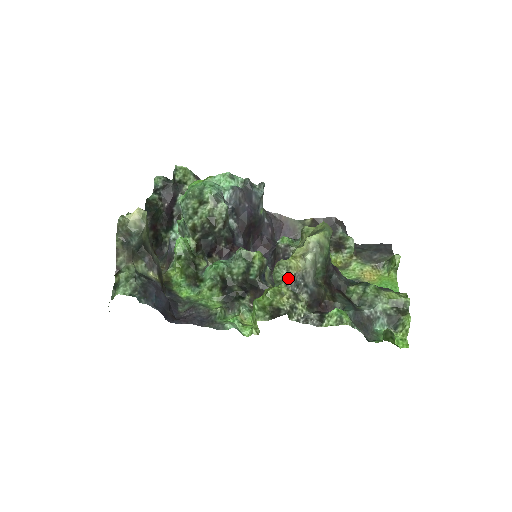
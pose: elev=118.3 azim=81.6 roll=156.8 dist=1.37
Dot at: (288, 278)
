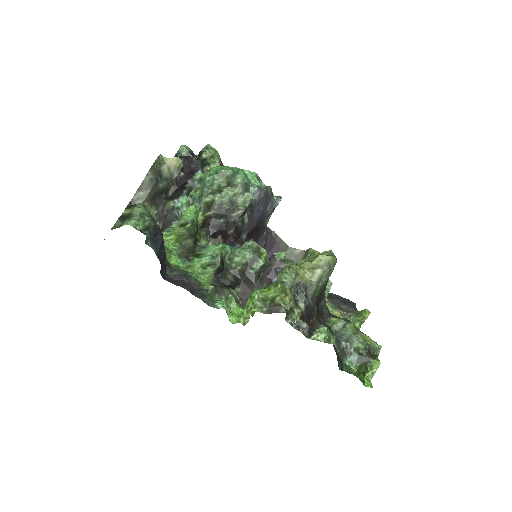
Dot at: (294, 282)
